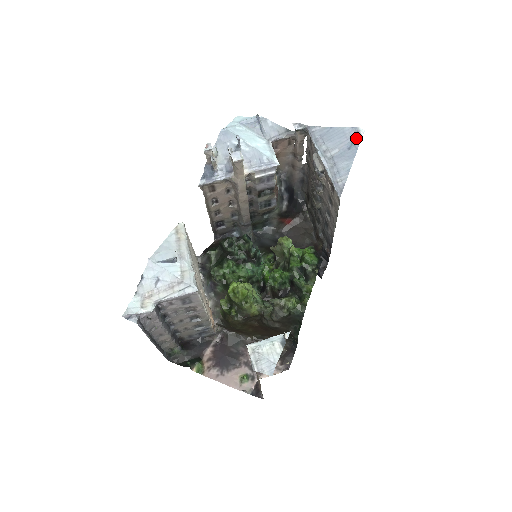
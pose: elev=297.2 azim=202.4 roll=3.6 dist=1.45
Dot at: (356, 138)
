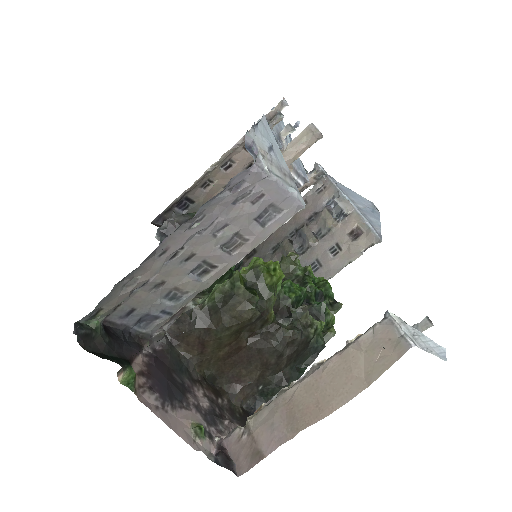
Dot at: (375, 209)
